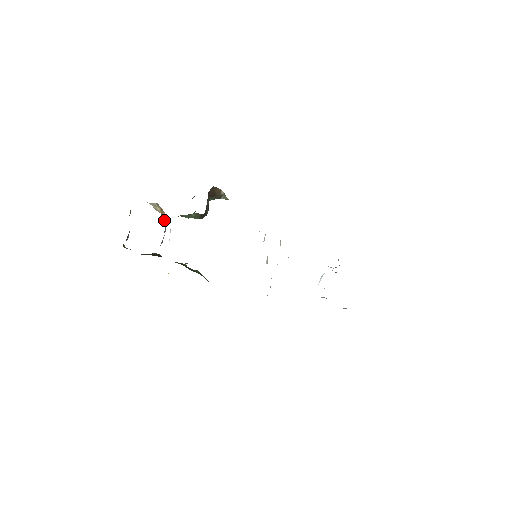
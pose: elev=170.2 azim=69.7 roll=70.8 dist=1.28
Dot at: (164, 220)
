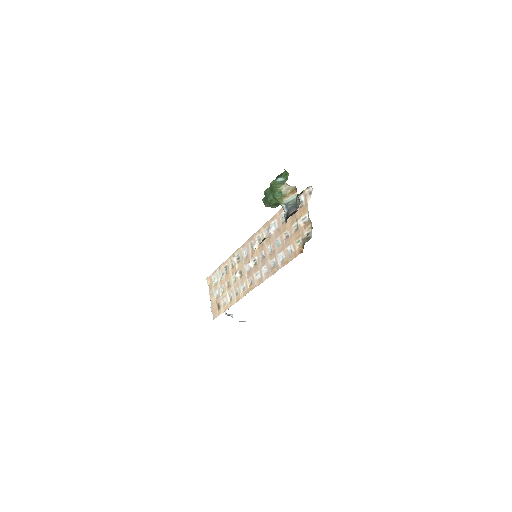
Dot at: (289, 200)
